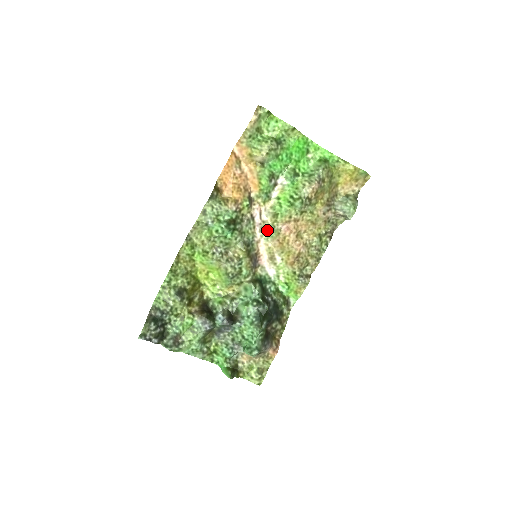
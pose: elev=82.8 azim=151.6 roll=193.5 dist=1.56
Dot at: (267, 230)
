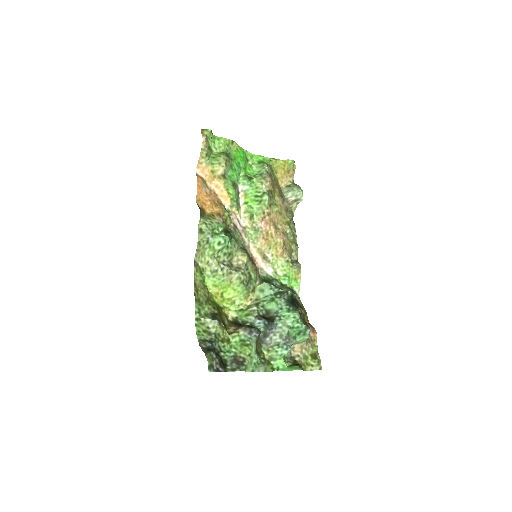
Dot at: (250, 233)
